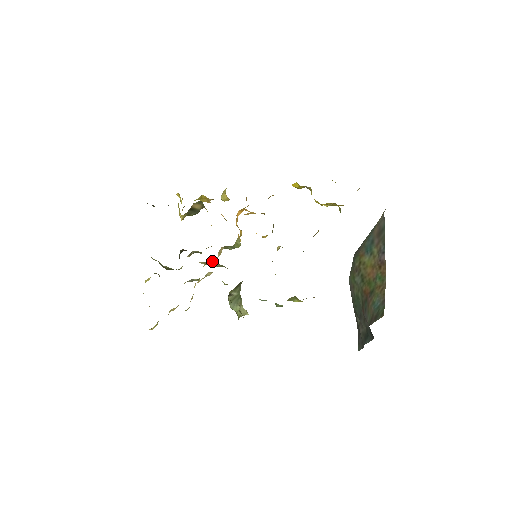
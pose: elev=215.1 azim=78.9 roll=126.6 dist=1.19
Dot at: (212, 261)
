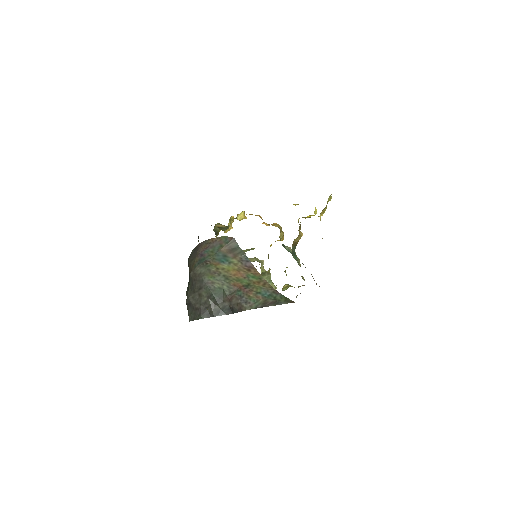
Dot at: (254, 257)
